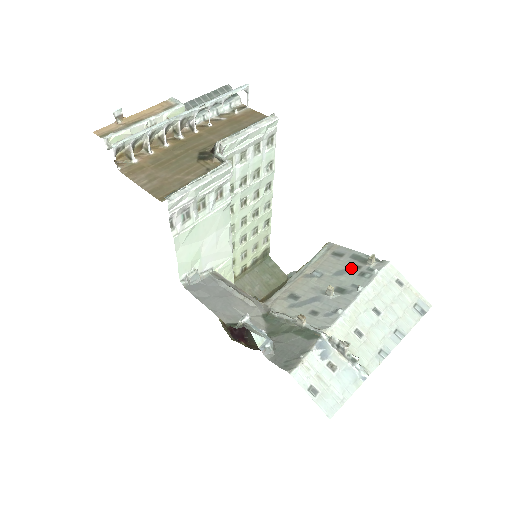
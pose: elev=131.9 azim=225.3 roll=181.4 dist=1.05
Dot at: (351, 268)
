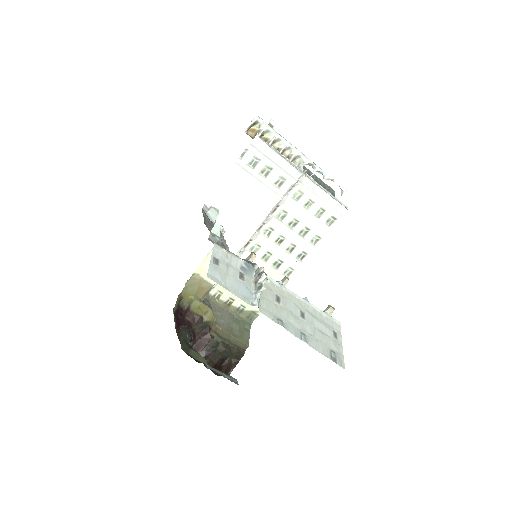
Dot at: occluded
